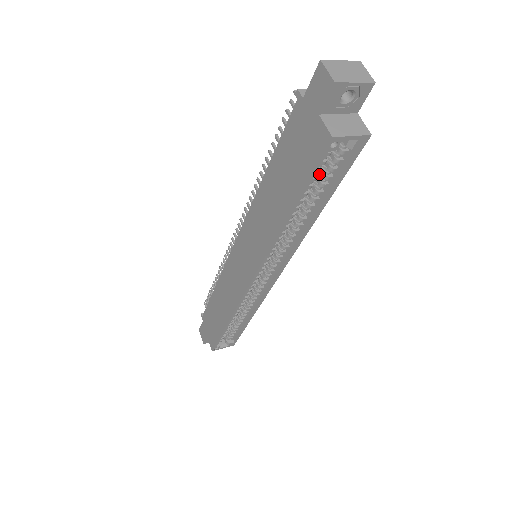
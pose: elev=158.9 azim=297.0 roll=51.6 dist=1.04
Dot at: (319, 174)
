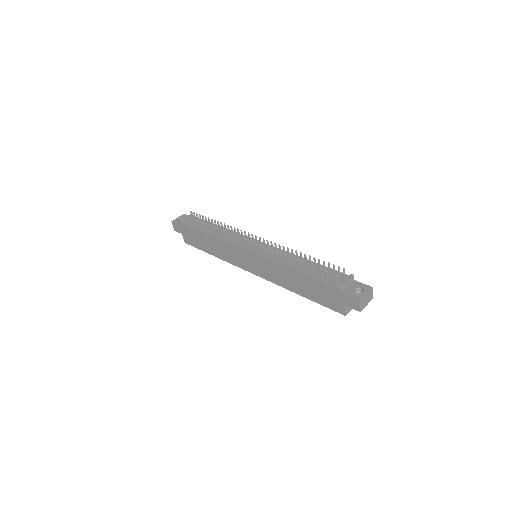
Dot at: occluded
